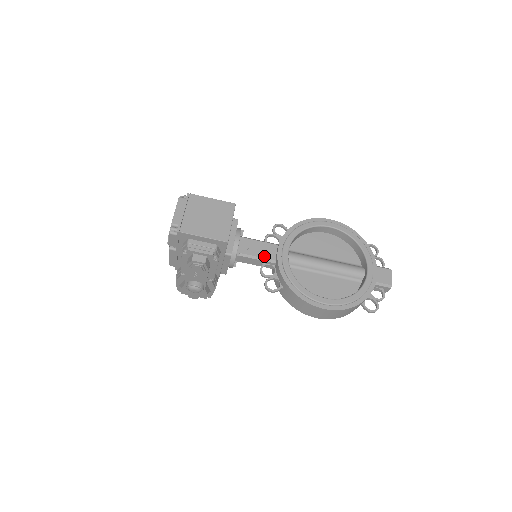
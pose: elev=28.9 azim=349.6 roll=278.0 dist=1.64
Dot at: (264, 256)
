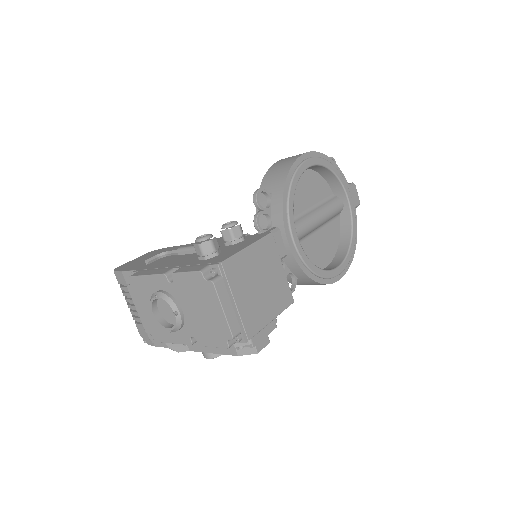
Dot at: occluded
